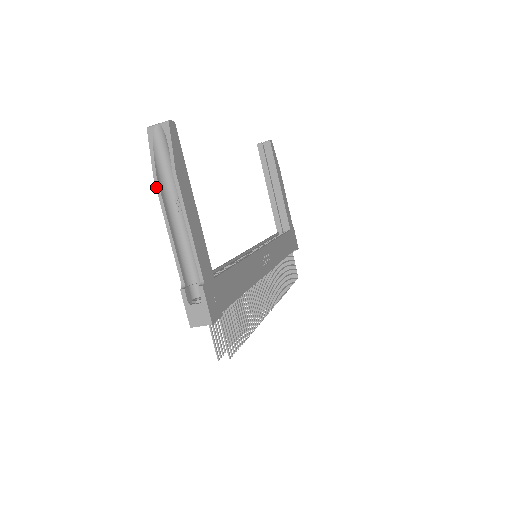
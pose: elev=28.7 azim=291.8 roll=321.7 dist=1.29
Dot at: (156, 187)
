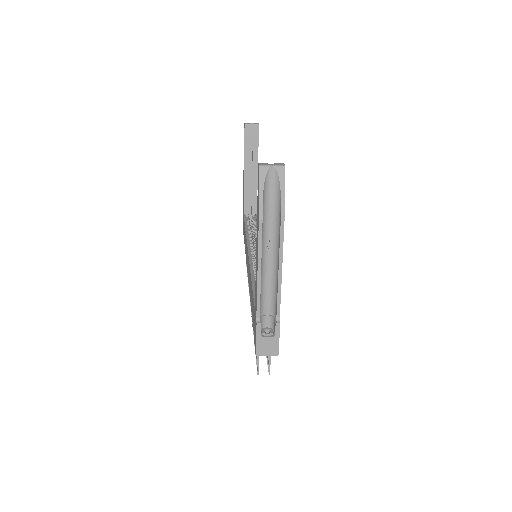
Dot at: (259, 229)
